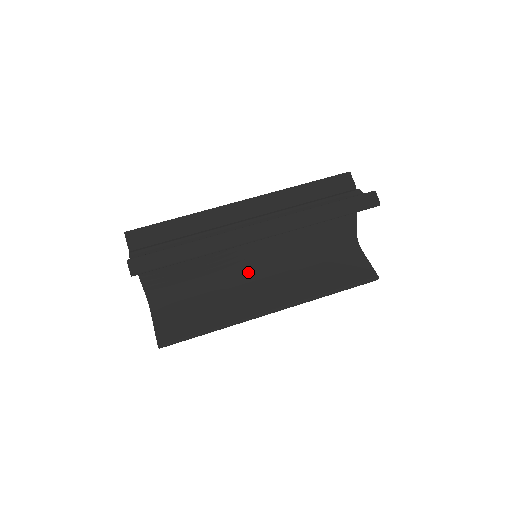
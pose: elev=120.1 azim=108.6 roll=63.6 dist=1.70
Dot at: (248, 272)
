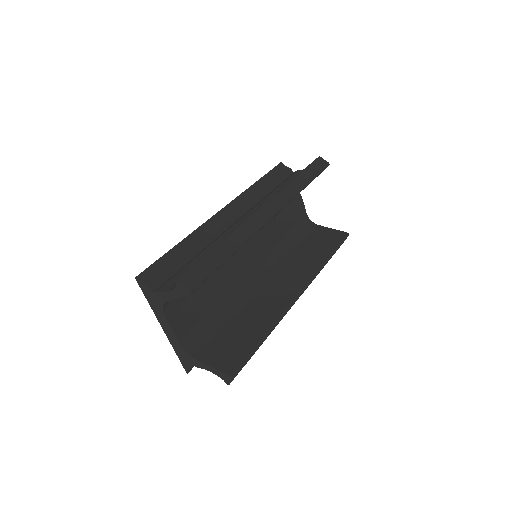
Dot at: (252, 279)
